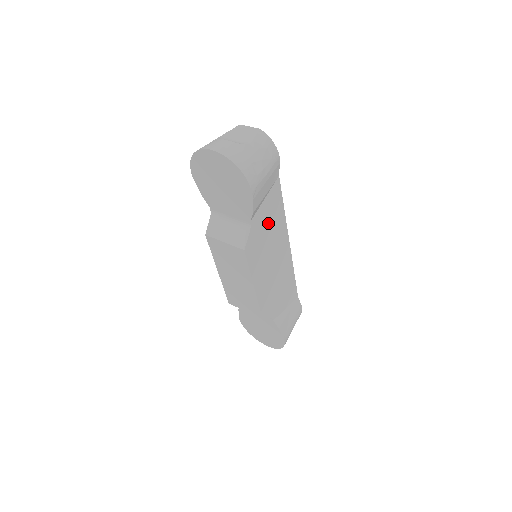
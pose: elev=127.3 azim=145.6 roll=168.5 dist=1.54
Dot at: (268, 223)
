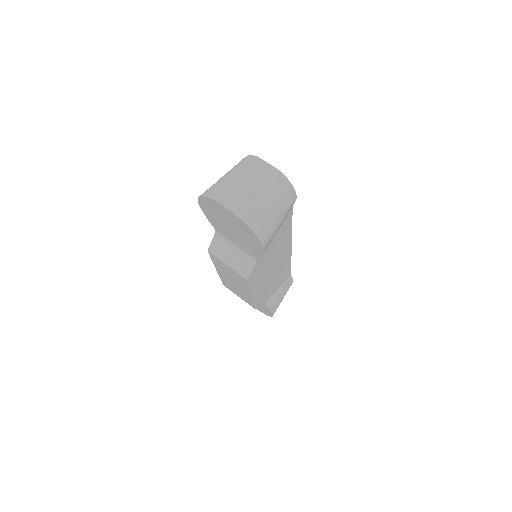
Dot at: (274, 247)
